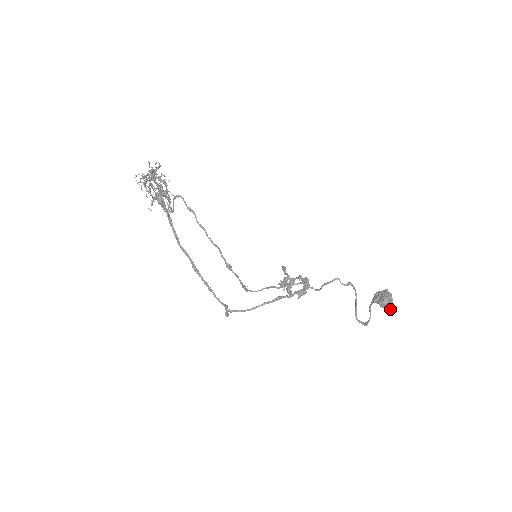
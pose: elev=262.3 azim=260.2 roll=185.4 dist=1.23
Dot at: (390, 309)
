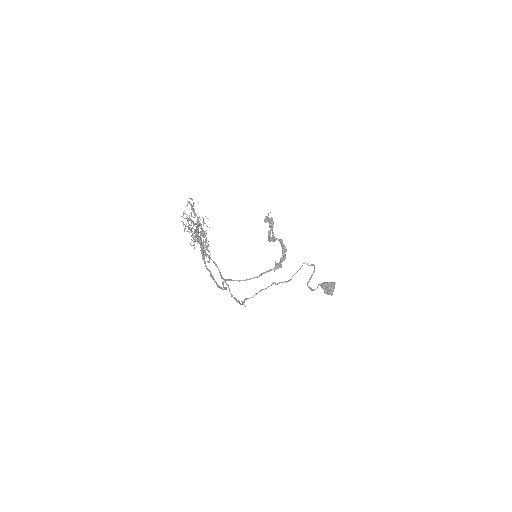
Dot at: occluded
